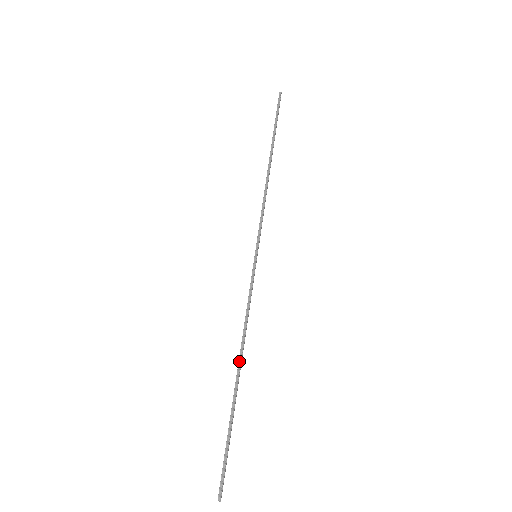
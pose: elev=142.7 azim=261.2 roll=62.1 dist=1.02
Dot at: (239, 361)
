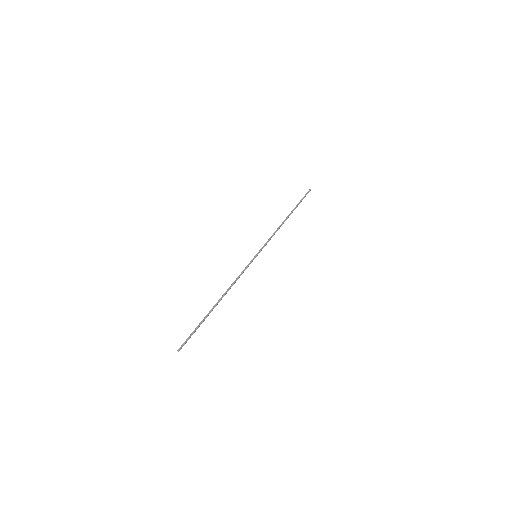
Dot at: (222, 297)
